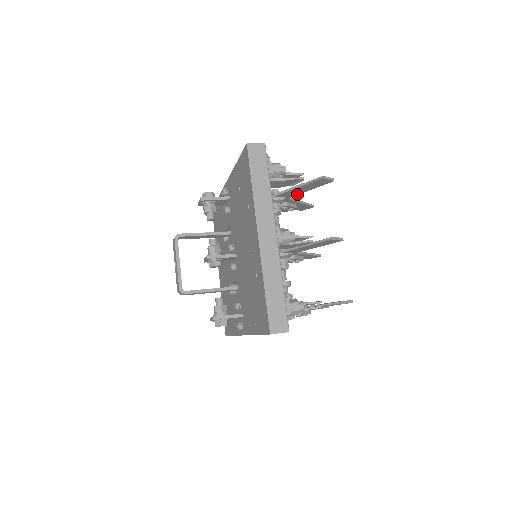
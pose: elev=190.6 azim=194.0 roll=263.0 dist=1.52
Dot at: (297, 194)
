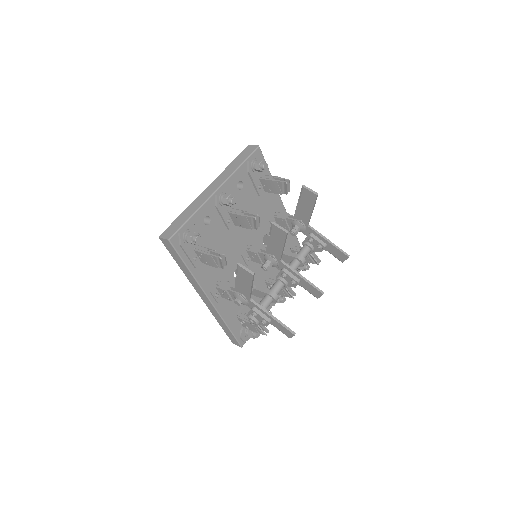
Dot at: (309, 218)
